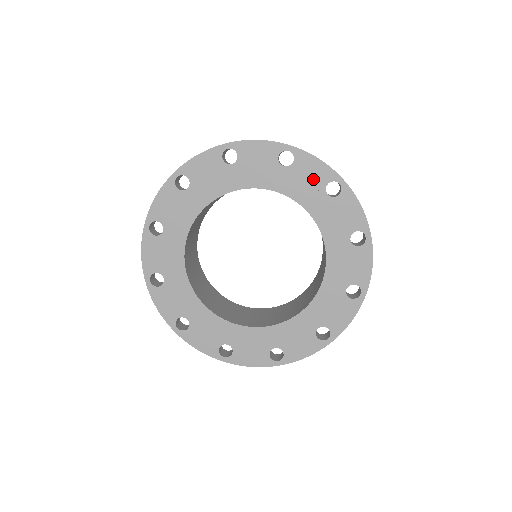
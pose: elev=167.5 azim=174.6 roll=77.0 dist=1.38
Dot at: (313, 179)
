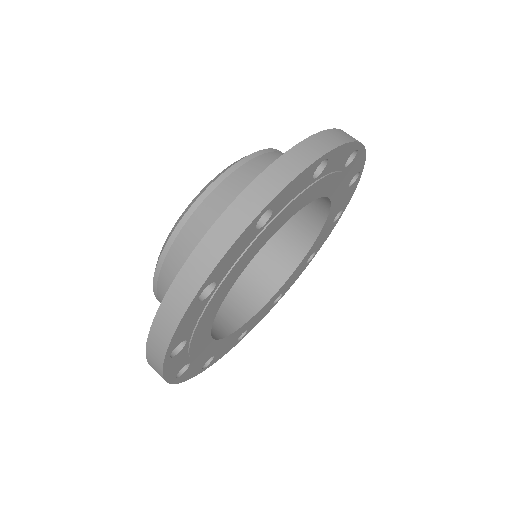
Dot at: (351, 174)
